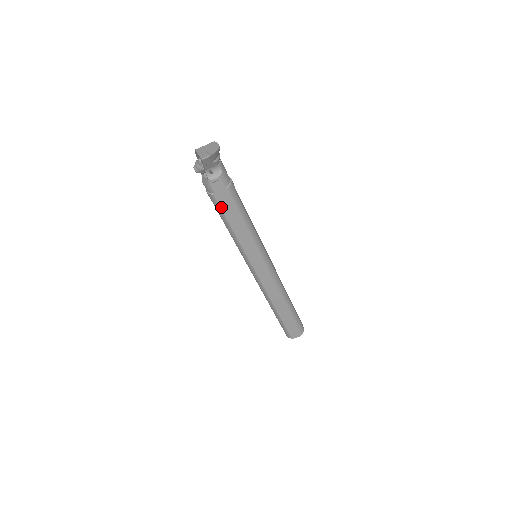
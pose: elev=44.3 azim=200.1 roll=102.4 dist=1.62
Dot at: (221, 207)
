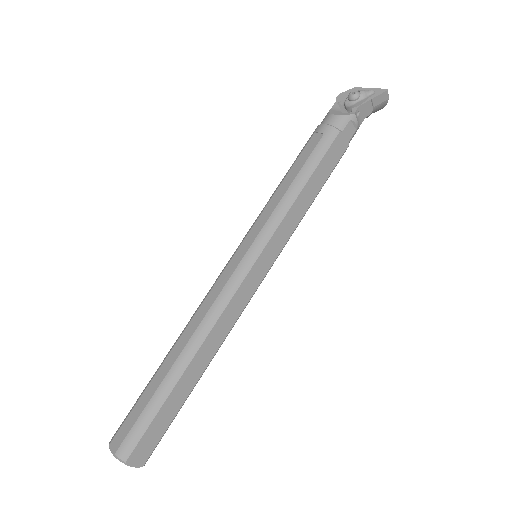
Dot at: (328, 151)
